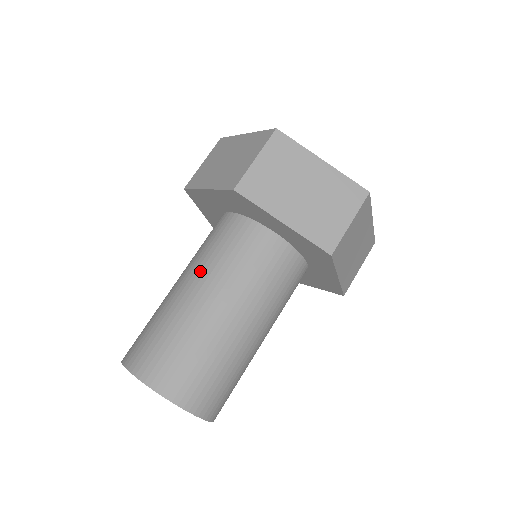
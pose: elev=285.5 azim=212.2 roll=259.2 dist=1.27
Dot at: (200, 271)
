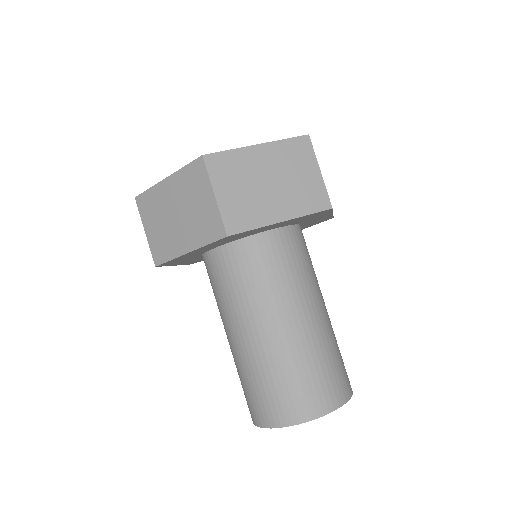
Dot at: (221, 318)
